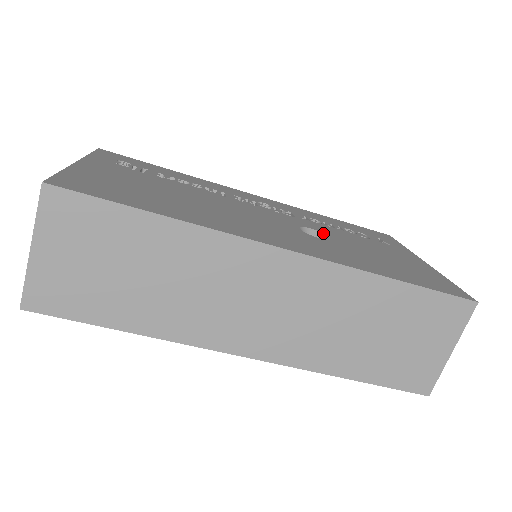
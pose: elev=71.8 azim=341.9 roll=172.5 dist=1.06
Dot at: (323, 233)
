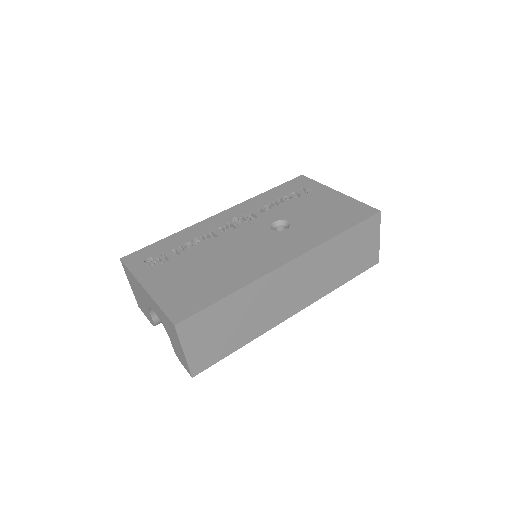
Dot at: (282, 220)
